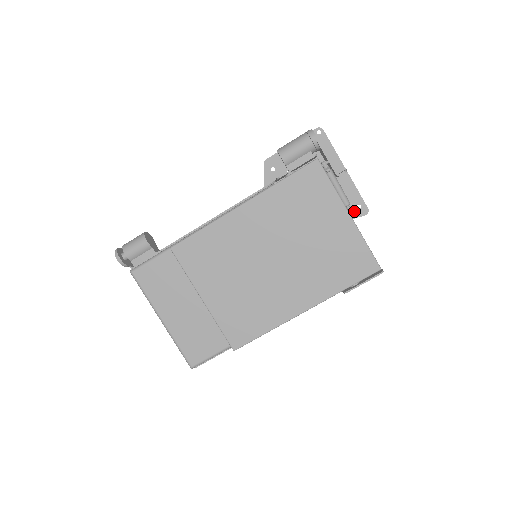
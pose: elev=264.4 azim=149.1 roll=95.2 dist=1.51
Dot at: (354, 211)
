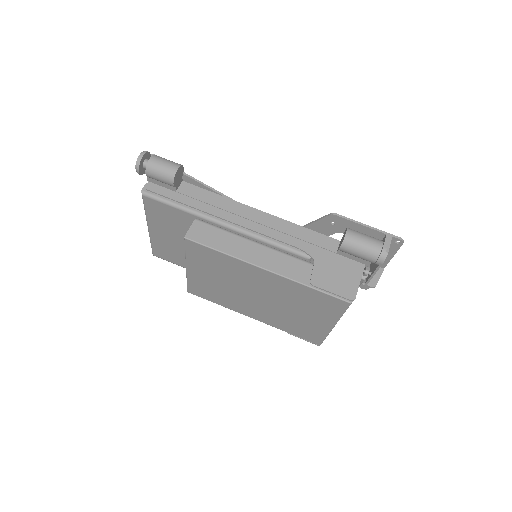
Dot at: occluded
